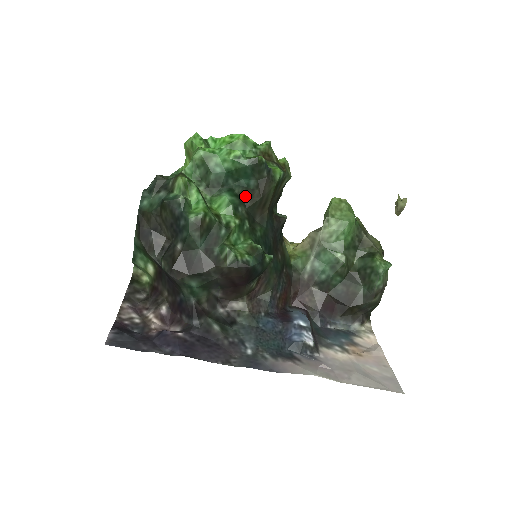
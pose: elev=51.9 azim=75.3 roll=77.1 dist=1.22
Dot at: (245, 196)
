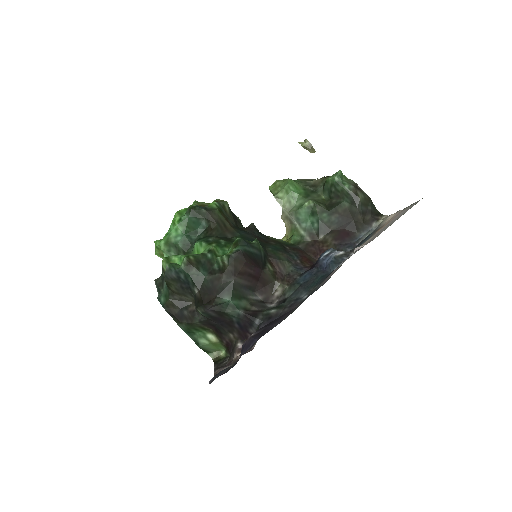
Dot at: (208, 233)
